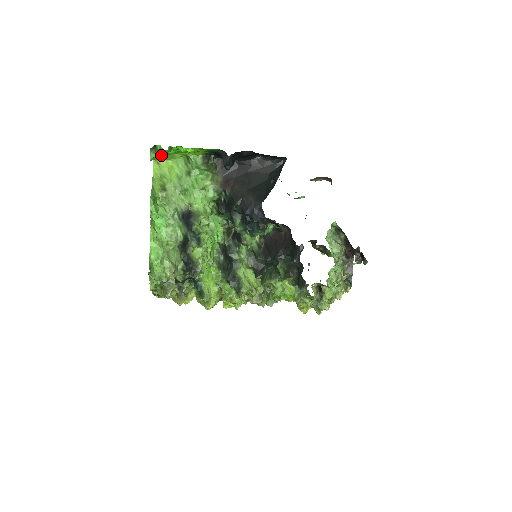
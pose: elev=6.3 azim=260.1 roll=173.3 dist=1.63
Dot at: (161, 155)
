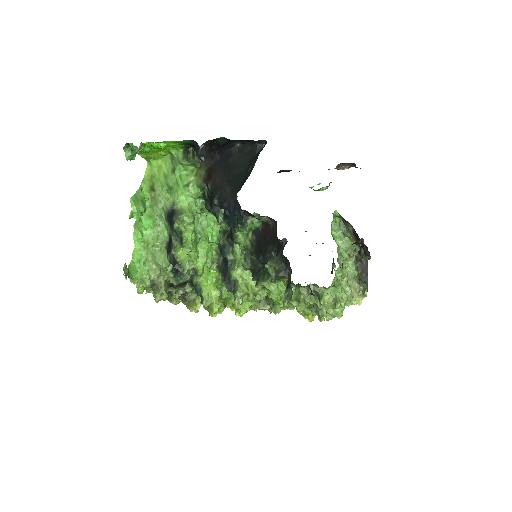
Dot at: (147, 155)
